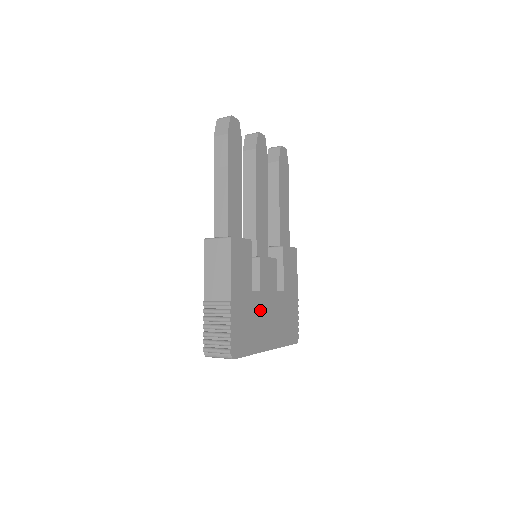
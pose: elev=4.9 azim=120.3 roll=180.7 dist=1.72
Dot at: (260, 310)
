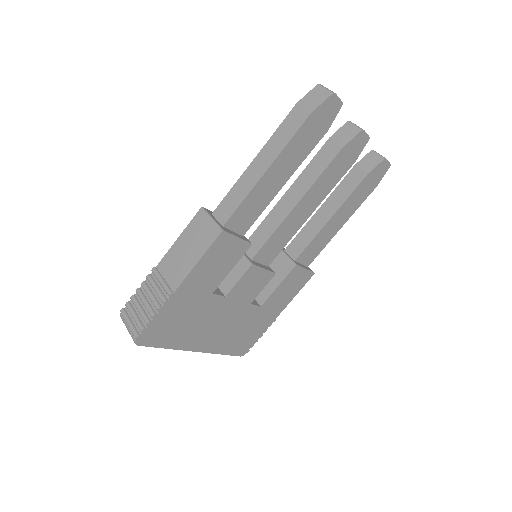
Dot at: (211, 313)
